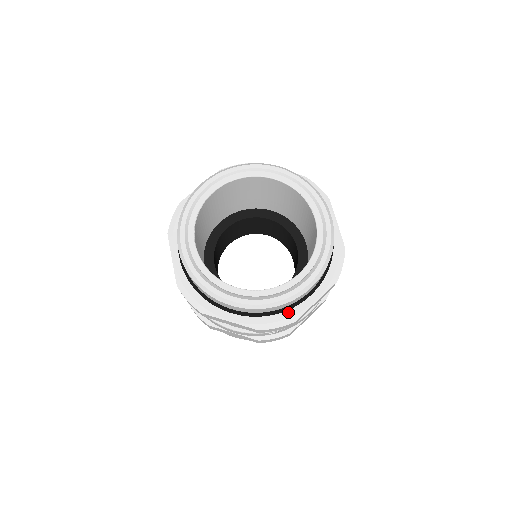
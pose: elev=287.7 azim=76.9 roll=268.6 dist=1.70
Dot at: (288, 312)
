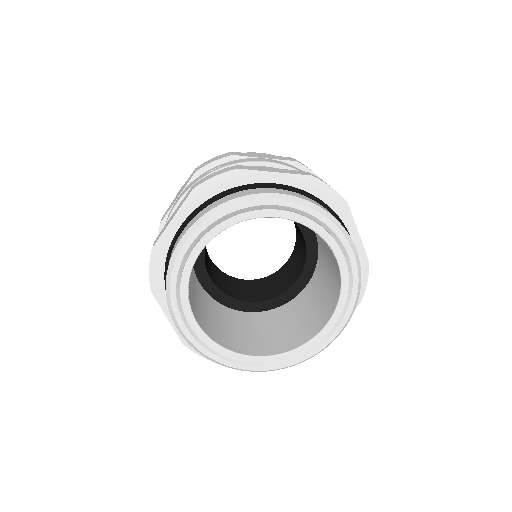
Dot at: occluded
